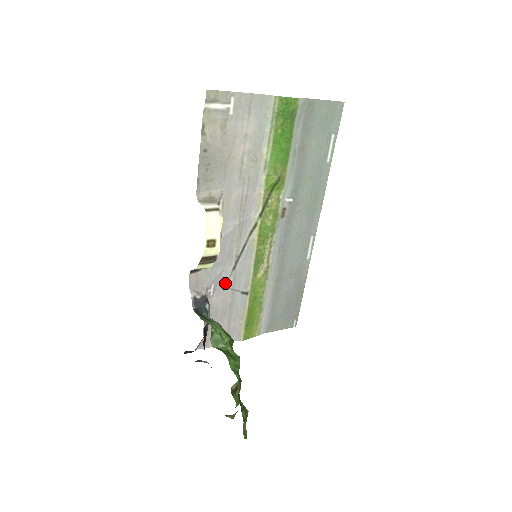
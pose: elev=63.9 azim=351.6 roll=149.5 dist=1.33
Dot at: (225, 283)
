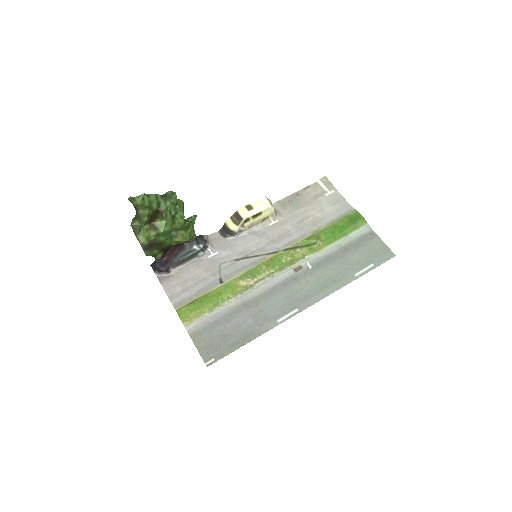
Dot at: (222, 262)
